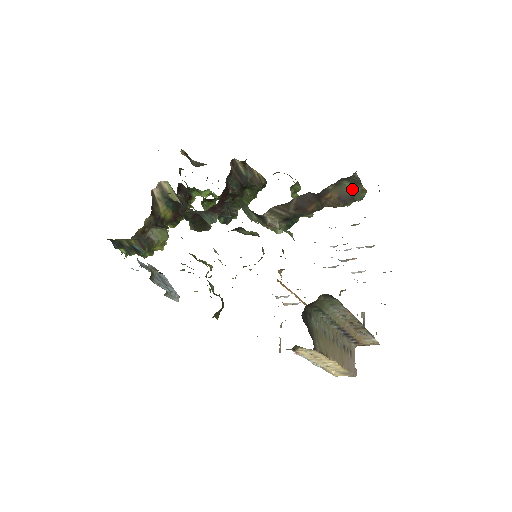
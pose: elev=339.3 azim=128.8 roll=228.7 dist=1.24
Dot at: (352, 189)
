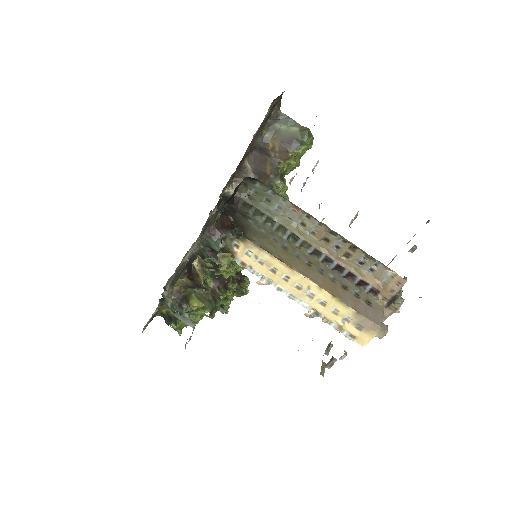
Dot at: (290, 131)
